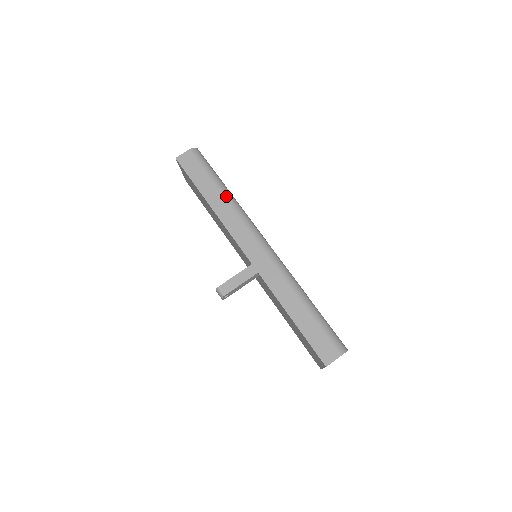
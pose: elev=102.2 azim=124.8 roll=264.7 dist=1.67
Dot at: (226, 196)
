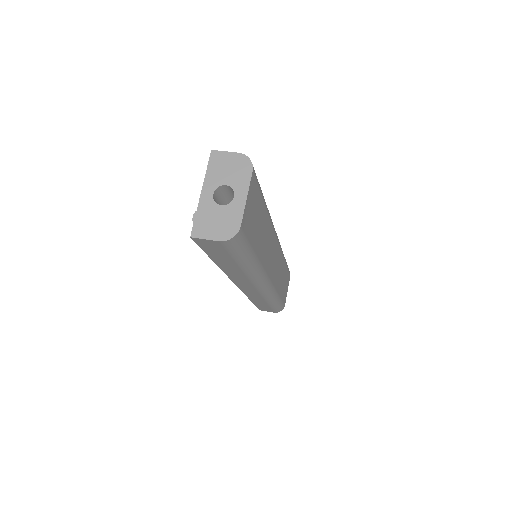
Dot at: occluded
